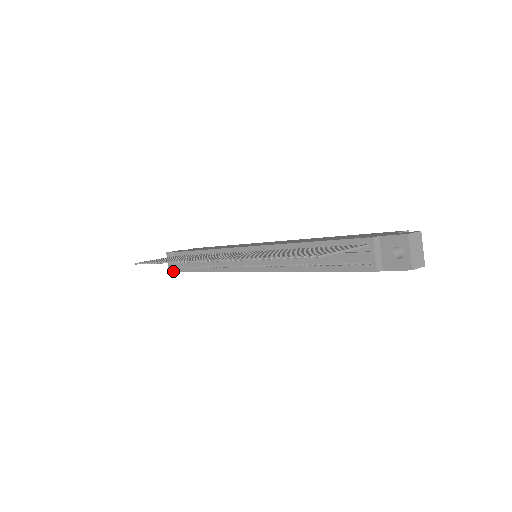
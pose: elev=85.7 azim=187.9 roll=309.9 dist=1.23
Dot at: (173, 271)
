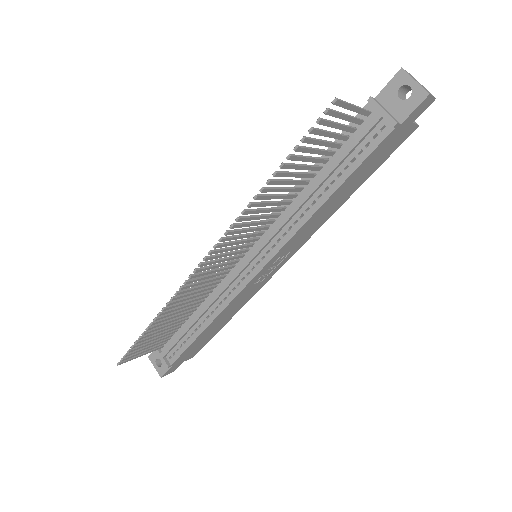
Dot at: (166, 366)
